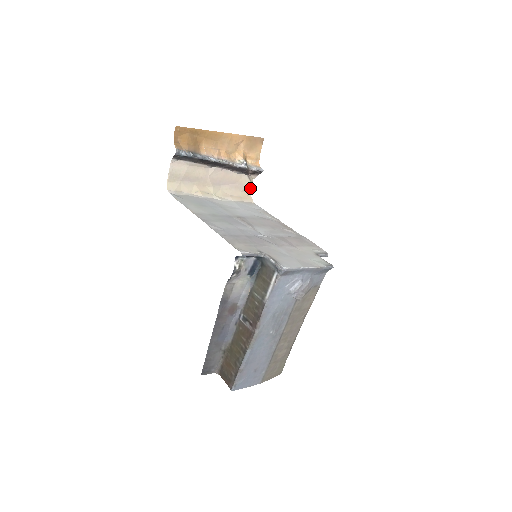
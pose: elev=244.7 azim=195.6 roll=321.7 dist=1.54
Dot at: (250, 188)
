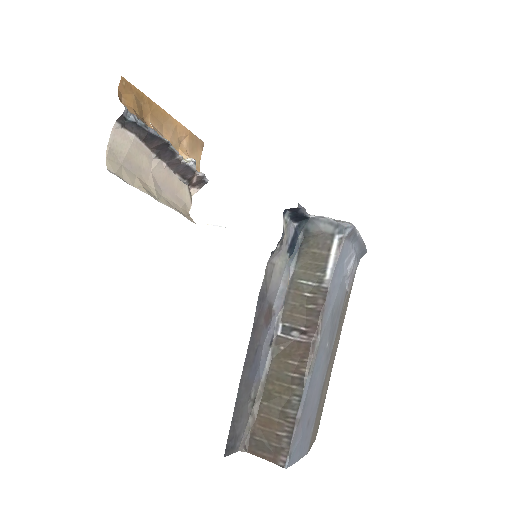
Dot at: (189, 207)
